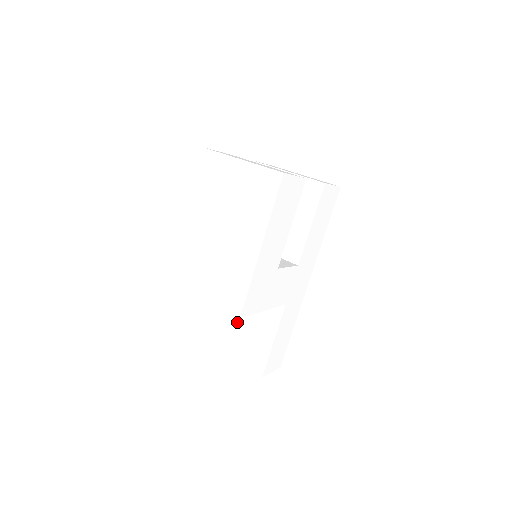
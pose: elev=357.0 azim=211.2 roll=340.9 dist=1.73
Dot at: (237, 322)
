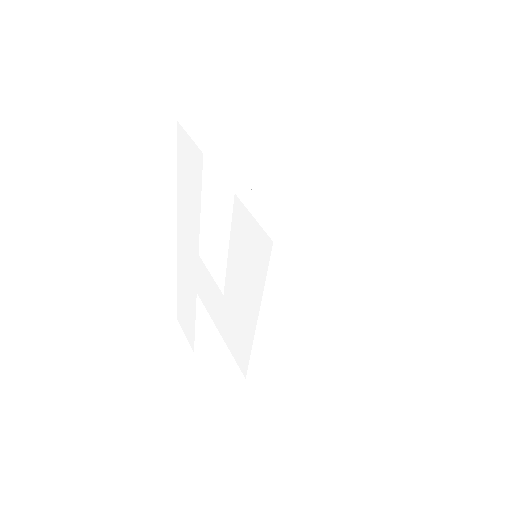
Dot at: occluded
